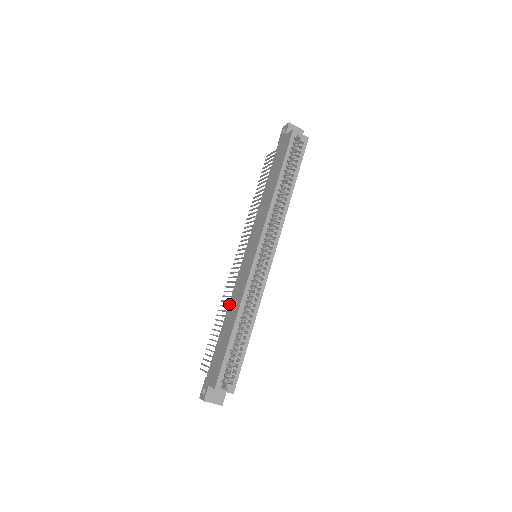
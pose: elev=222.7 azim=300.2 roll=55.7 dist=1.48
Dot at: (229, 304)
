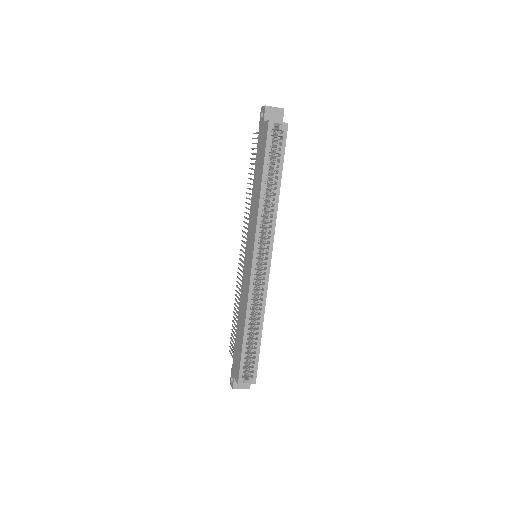
Dot at: (239, 304)
